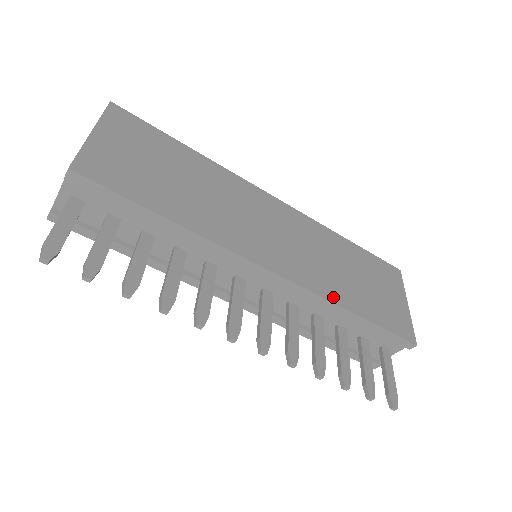
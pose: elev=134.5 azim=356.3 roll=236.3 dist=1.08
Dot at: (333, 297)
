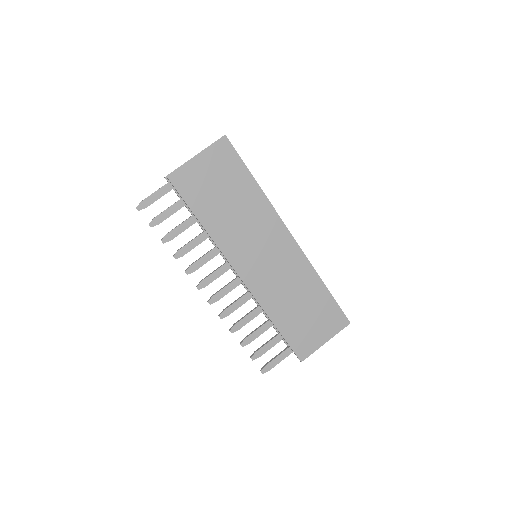
Dot at: (267, 308)
